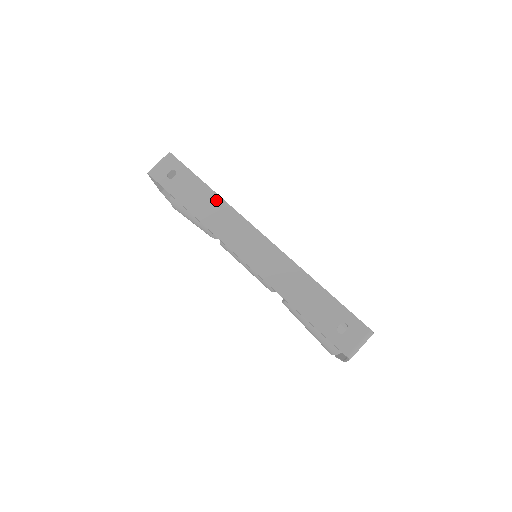
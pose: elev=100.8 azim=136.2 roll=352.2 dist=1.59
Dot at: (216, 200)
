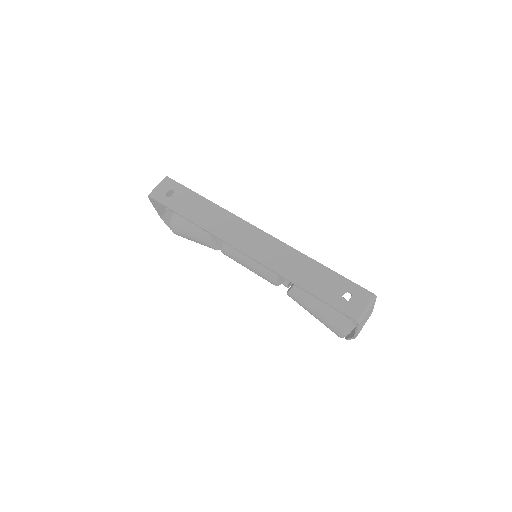
Dot at: (213, 208)
